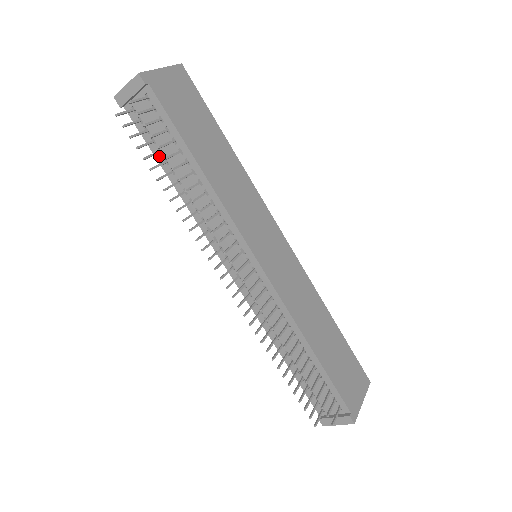
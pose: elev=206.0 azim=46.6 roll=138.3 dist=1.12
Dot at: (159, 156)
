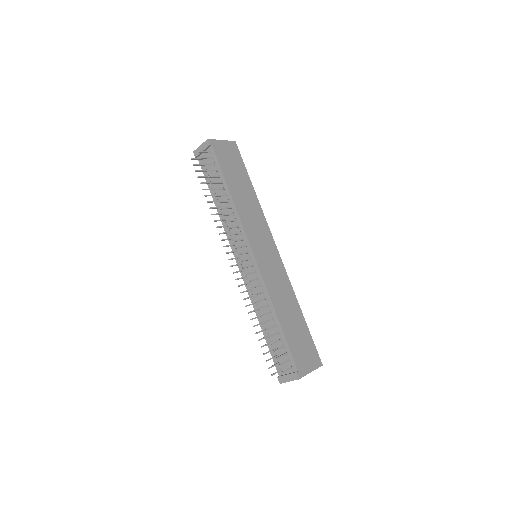
Dot at: (210, 186)
